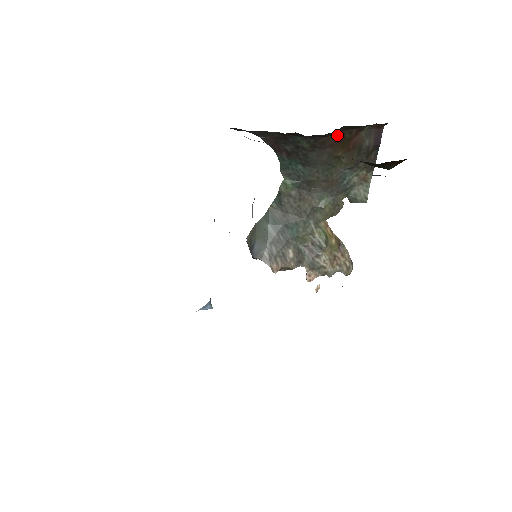
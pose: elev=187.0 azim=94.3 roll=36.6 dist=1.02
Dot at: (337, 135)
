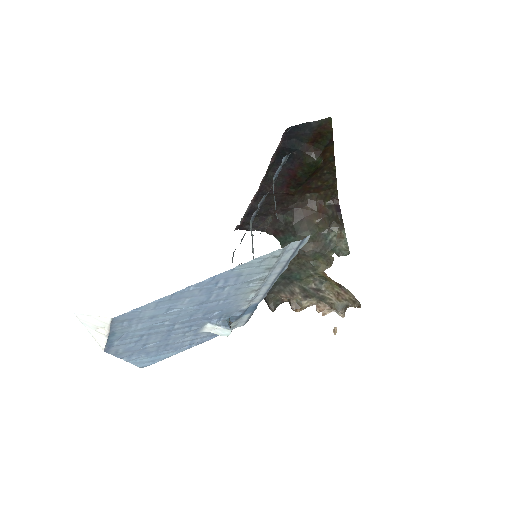
Dot at: (307, 207)
